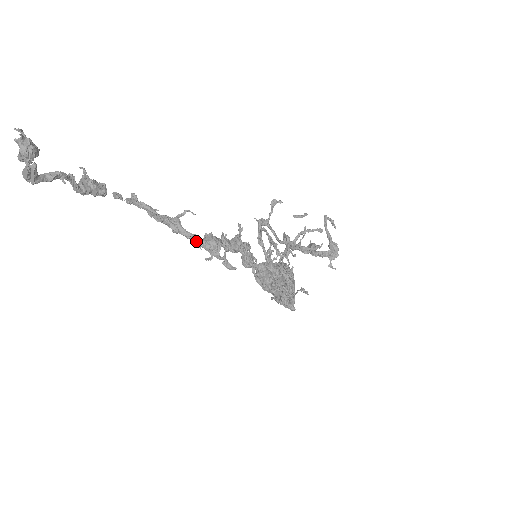
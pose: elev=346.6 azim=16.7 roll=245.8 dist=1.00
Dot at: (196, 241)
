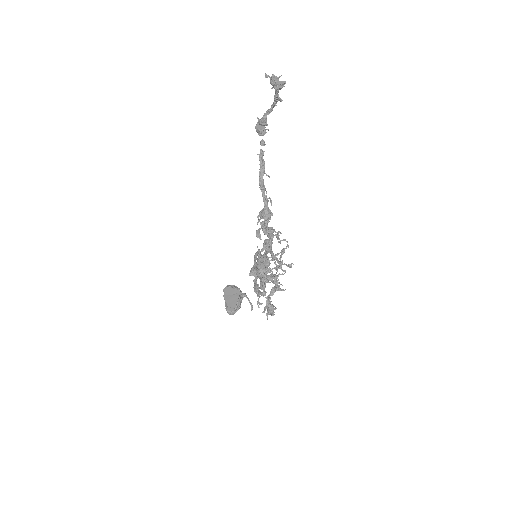
Dot at: occluded
